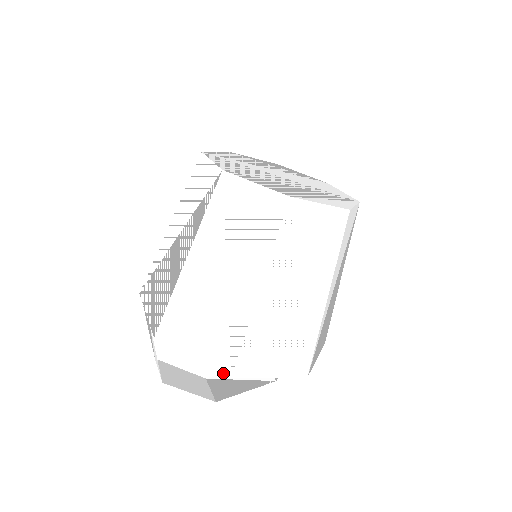
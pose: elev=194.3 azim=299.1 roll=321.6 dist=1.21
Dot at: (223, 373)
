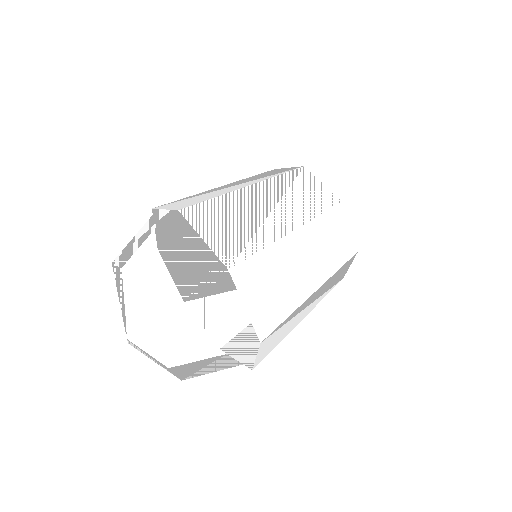
Dot at: (223, 263)
